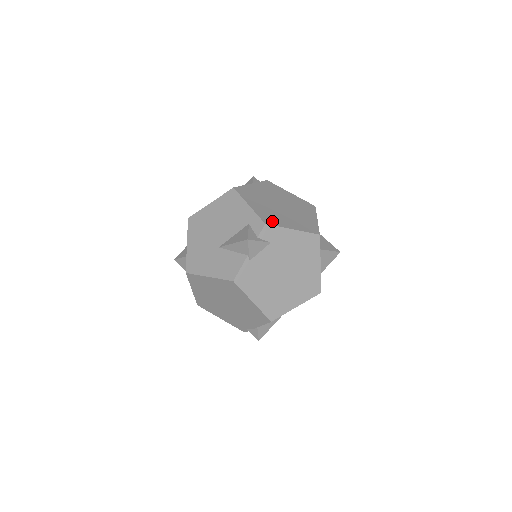
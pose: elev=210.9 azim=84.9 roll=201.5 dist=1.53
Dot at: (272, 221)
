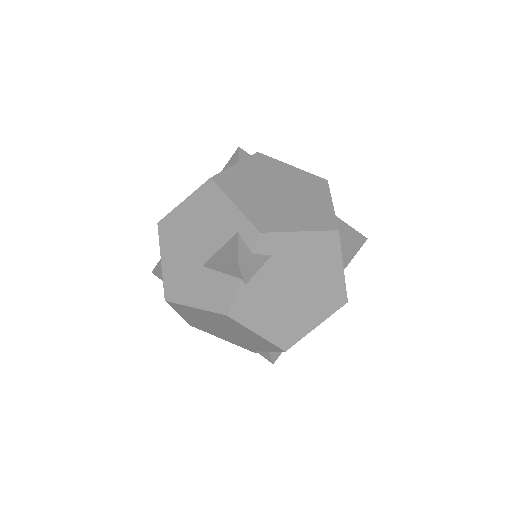
Dot at: (270, 225)
